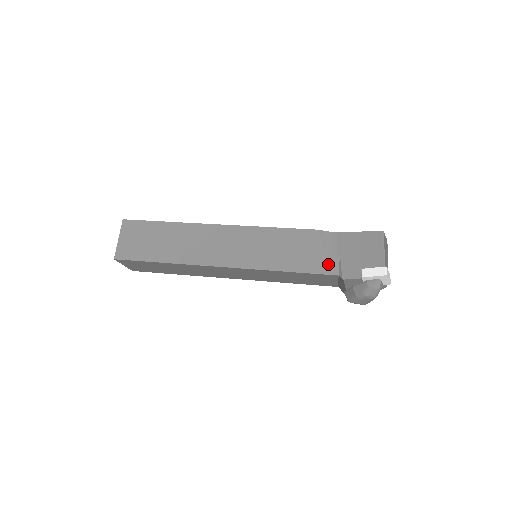
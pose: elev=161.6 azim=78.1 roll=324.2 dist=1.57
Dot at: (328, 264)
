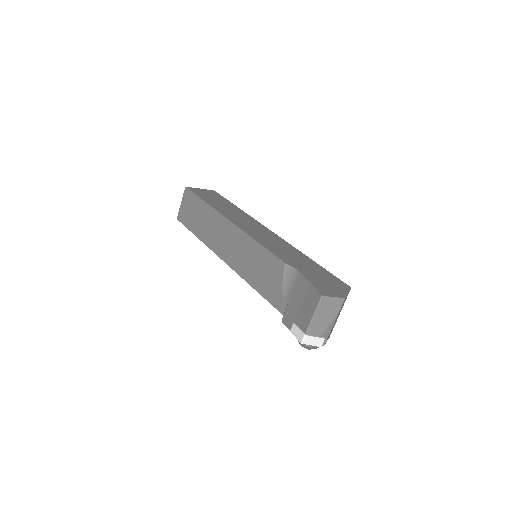
Dot at: (280, 300)
